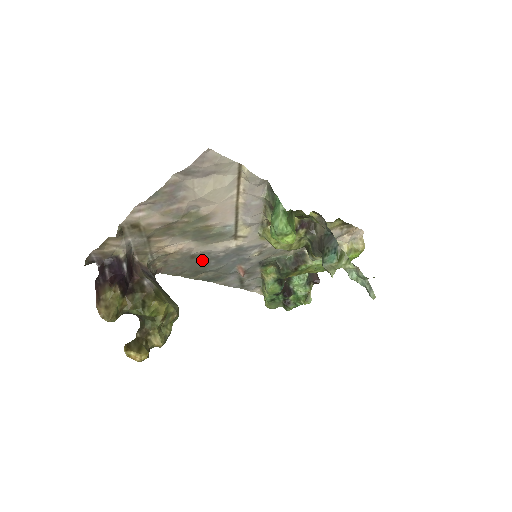
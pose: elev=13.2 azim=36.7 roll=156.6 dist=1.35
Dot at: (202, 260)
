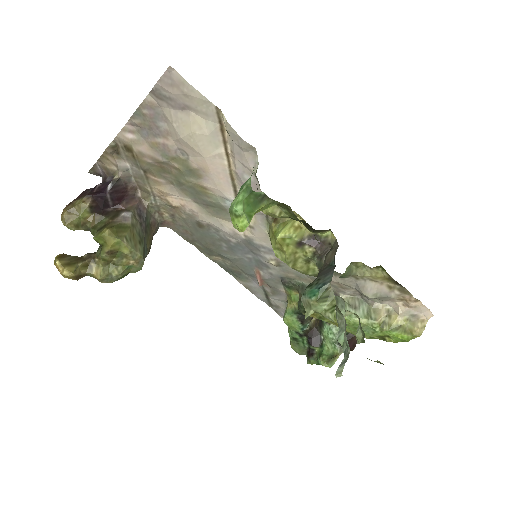
Dot at: (212, 236)
